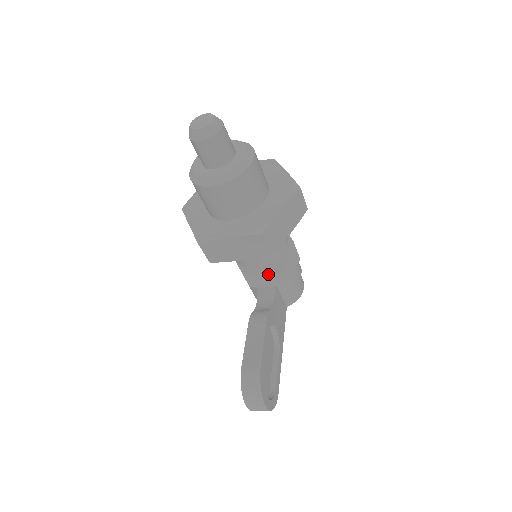
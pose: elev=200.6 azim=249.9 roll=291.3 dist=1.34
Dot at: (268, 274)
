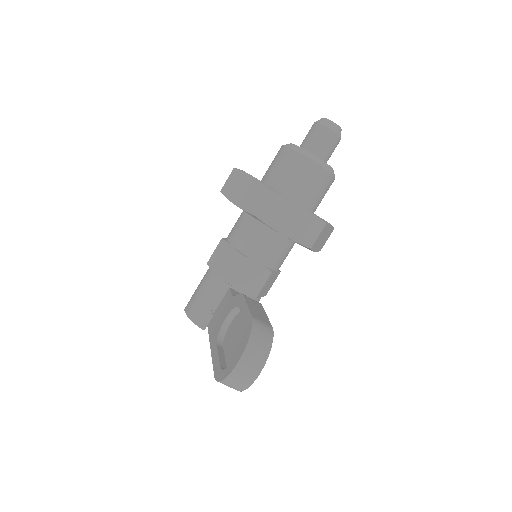
Dot at: (258, 278)
